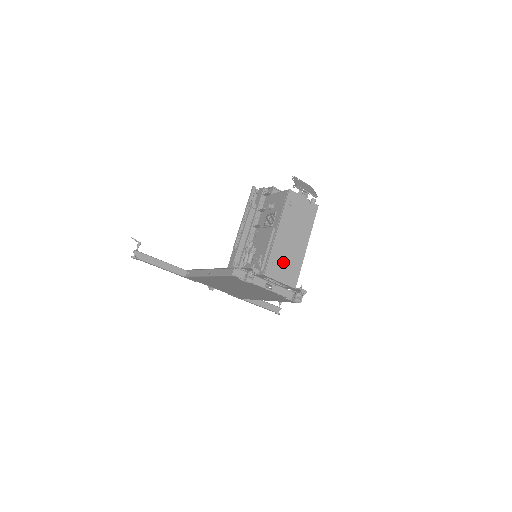
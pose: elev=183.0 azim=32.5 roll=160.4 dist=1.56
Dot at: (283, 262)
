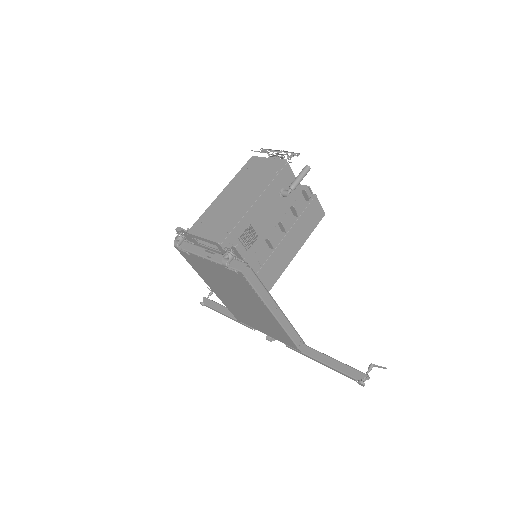
Dot at: (215, 219)
